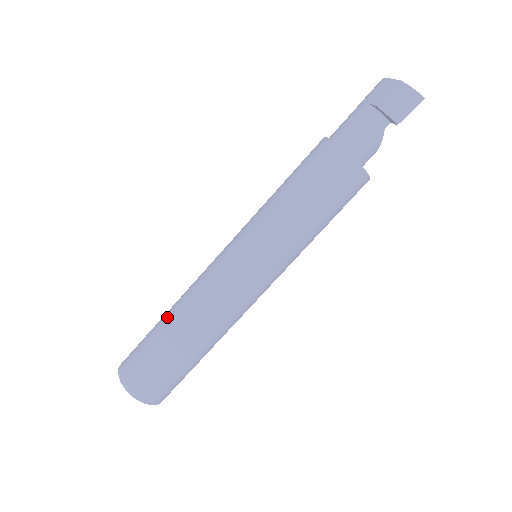
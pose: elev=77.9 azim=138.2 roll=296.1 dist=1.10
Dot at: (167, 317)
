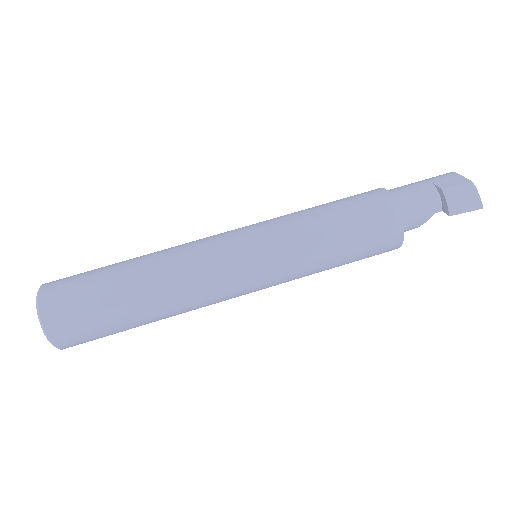
Dot at: (133, 262)
